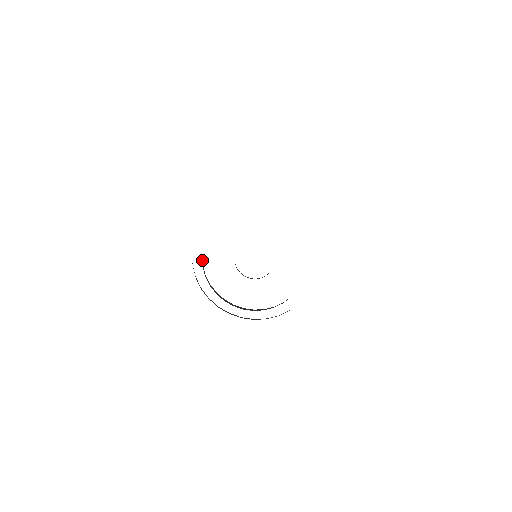
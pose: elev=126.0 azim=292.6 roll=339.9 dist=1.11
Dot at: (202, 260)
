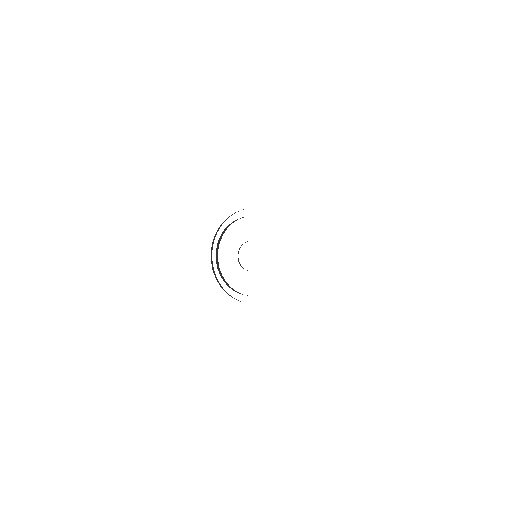
Dot at: (220, 271)
